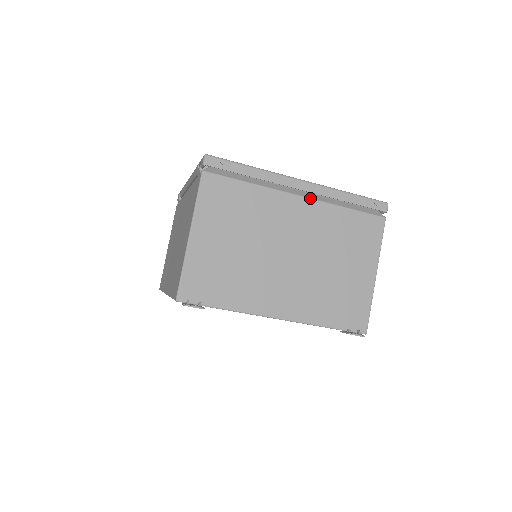
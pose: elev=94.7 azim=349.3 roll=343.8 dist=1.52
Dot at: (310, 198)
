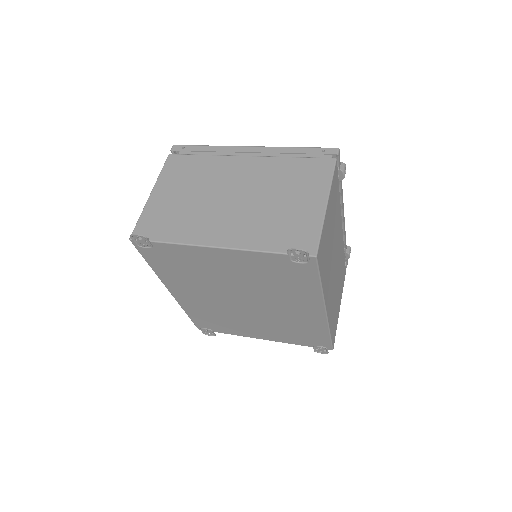
Dot at: (257, 156)
